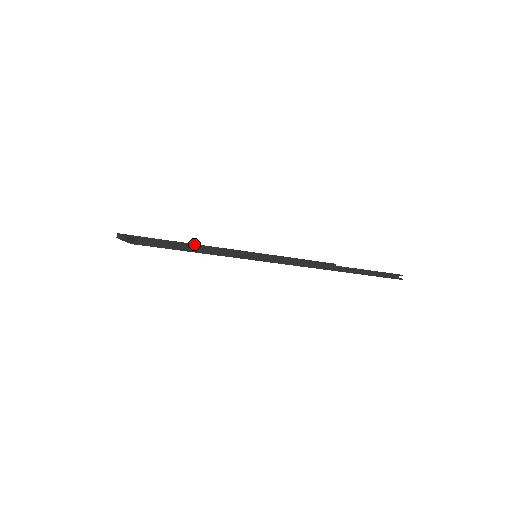
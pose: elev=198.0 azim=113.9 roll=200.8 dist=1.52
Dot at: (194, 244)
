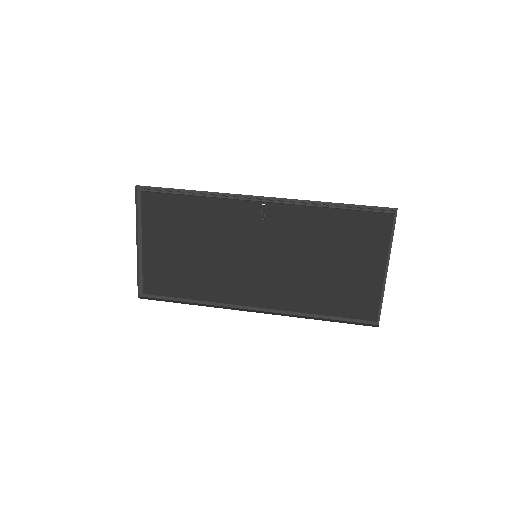
Dot at: (212, 193)
